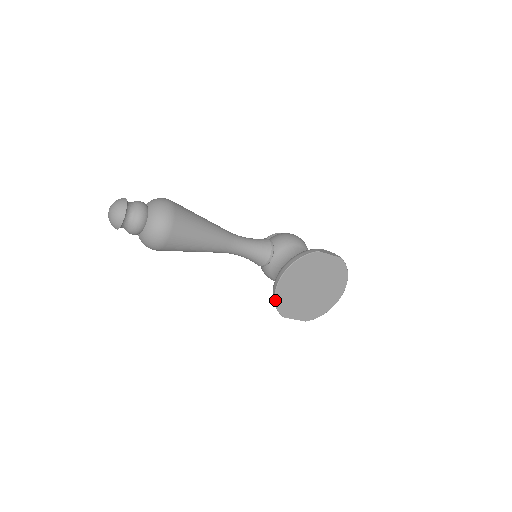
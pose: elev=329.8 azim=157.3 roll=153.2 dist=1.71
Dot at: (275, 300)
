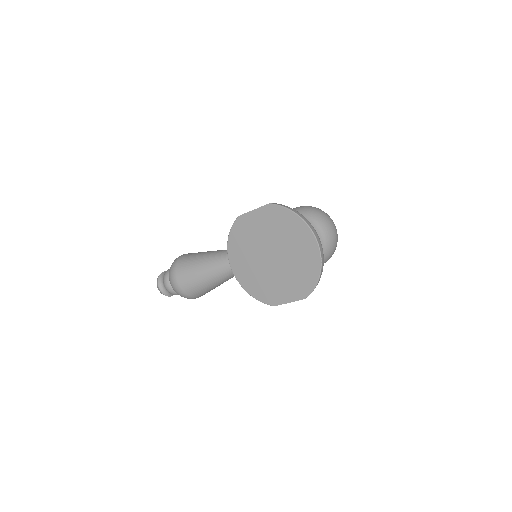
Dot at: (247, 292)
